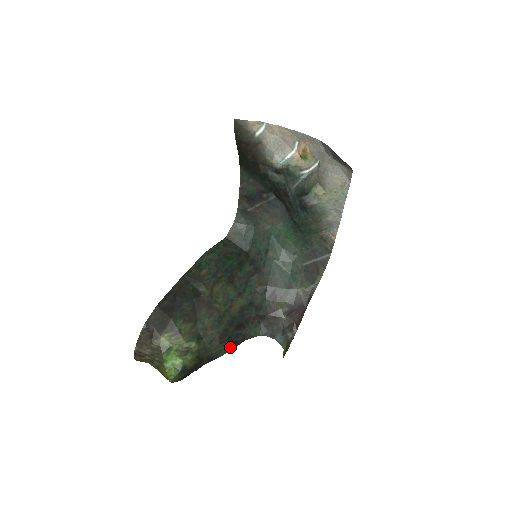
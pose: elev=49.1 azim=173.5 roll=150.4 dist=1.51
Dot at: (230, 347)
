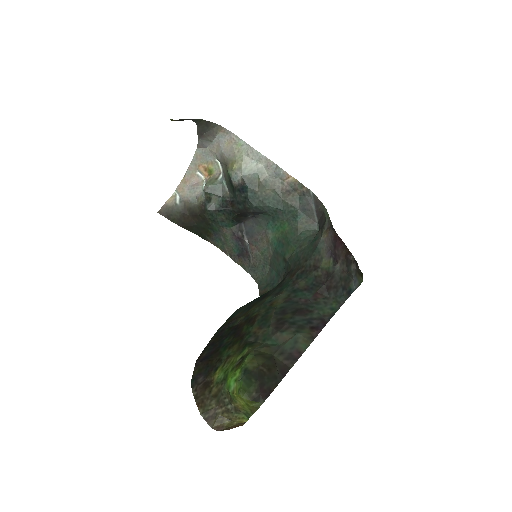
Dot at: (309, 335)
